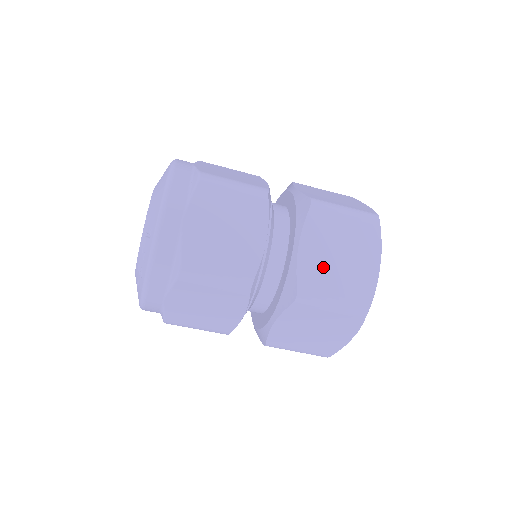
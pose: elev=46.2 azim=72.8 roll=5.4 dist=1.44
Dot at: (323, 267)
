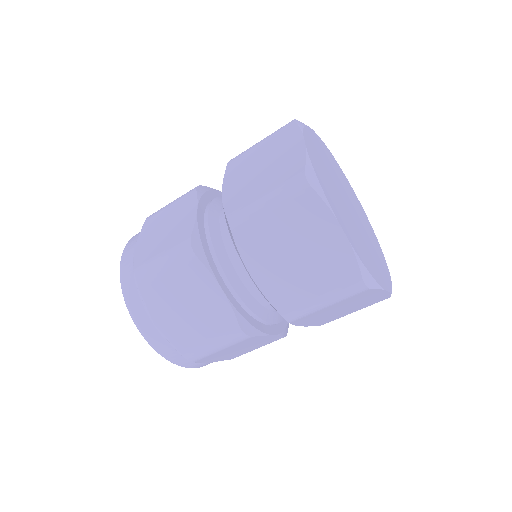
Dot at: (247, 185)
